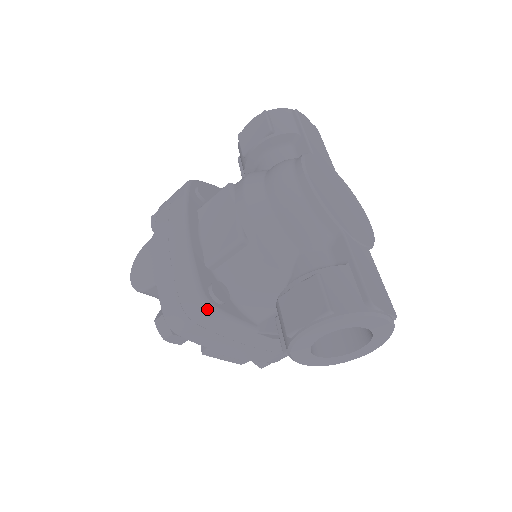
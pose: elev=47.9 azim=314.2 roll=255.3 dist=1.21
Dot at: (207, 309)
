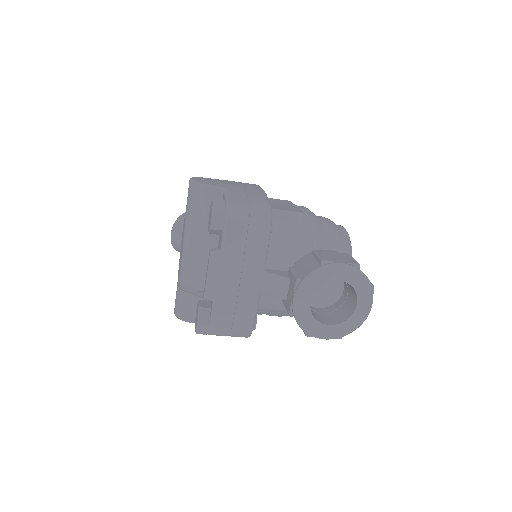
Dot at: (268, 217)
